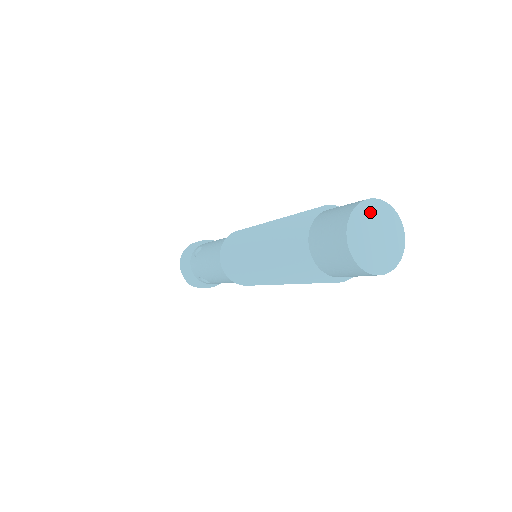
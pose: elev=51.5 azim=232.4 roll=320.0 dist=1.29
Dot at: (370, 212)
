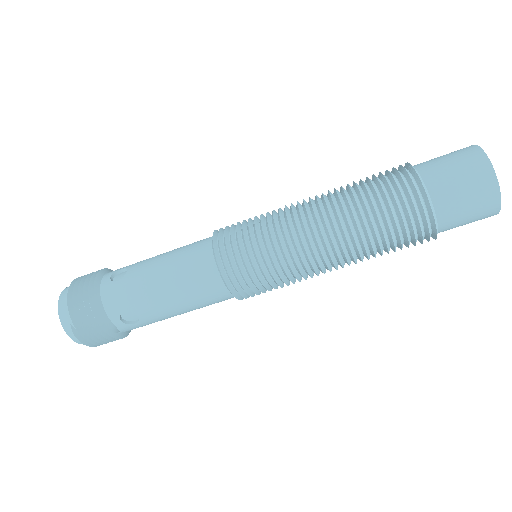
Dot at: occluded
